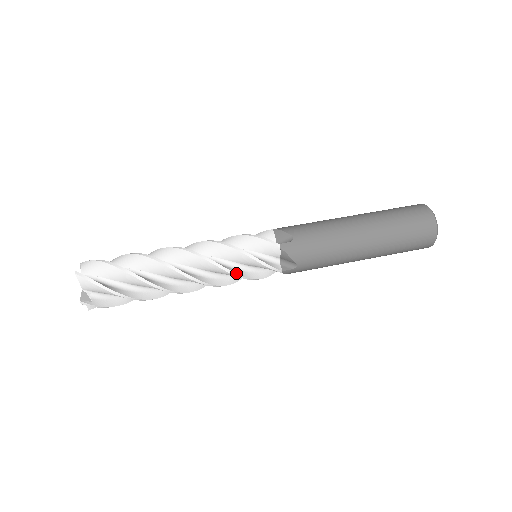
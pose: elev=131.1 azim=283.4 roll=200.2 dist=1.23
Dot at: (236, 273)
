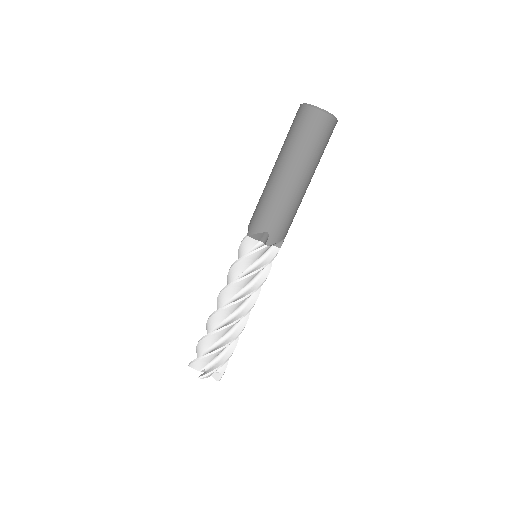
Dot at: occluded
